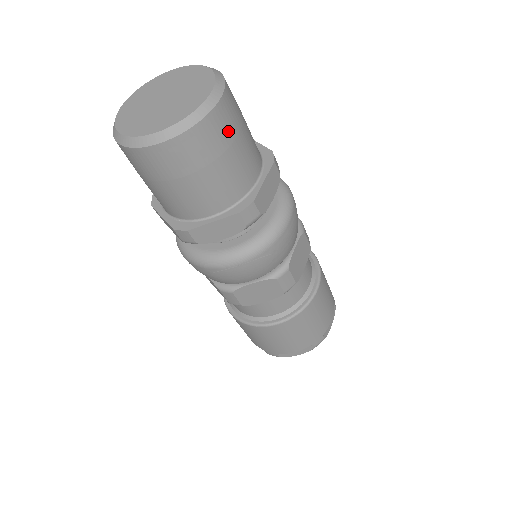
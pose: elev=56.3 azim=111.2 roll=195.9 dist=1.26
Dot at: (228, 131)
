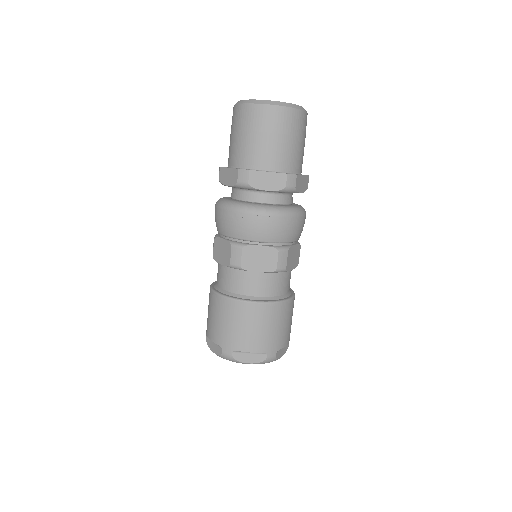
Dot at: (302, 129)
